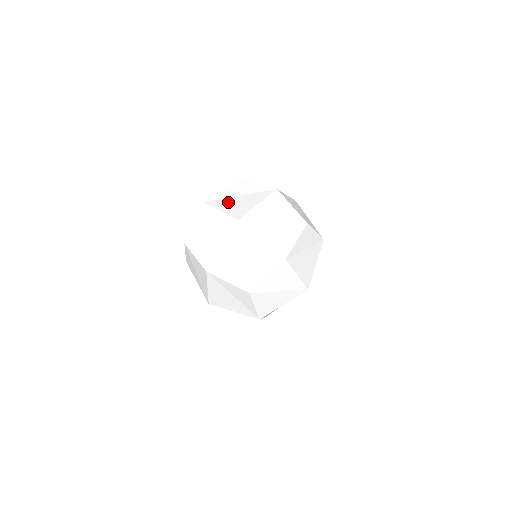
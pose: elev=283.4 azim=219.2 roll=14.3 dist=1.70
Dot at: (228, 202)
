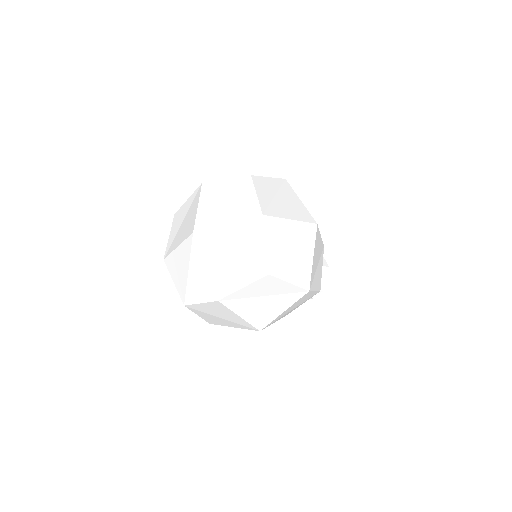
Dot at: (178, 235)
